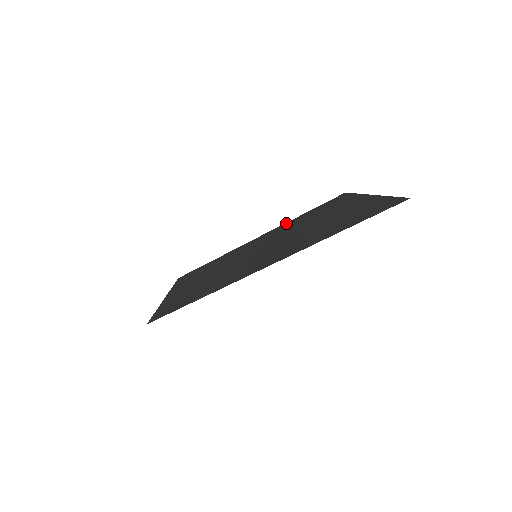
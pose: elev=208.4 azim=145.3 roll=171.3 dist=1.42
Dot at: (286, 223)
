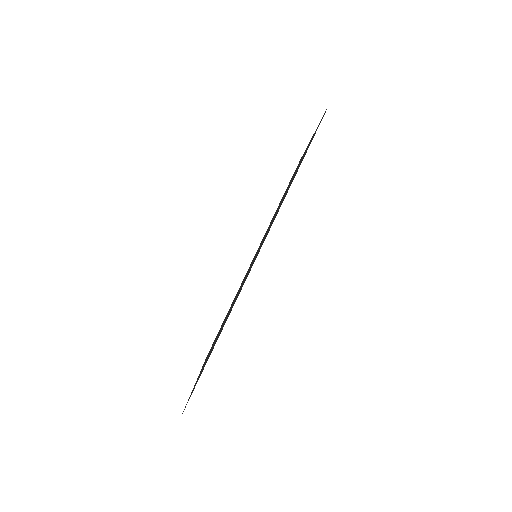
Dot at: (271, 220)
